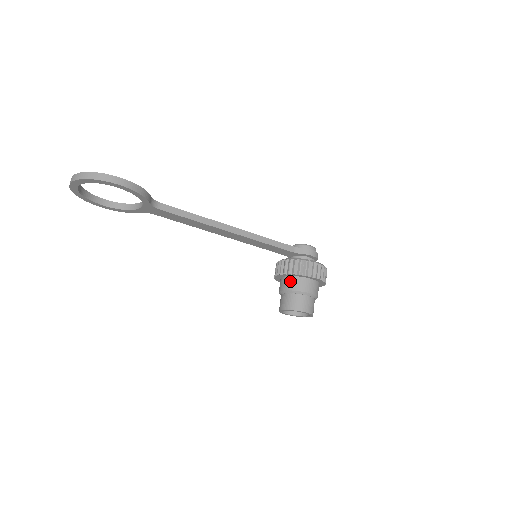
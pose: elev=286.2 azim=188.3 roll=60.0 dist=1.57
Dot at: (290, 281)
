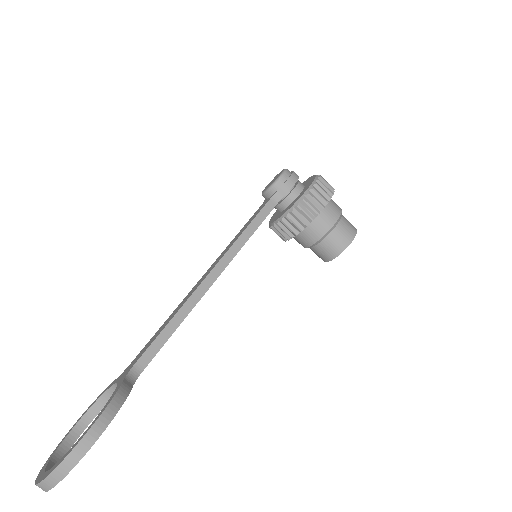
Dot at: (308, 233)
